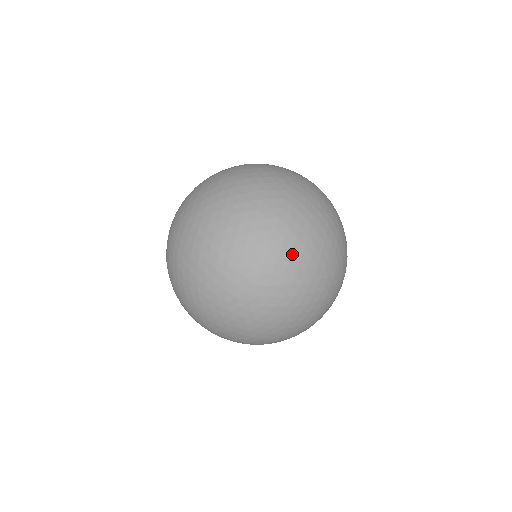
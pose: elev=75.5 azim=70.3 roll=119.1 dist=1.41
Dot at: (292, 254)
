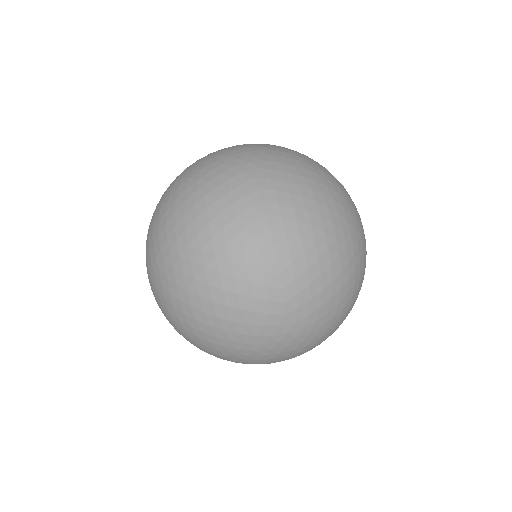
Dot at: (306, 260)
